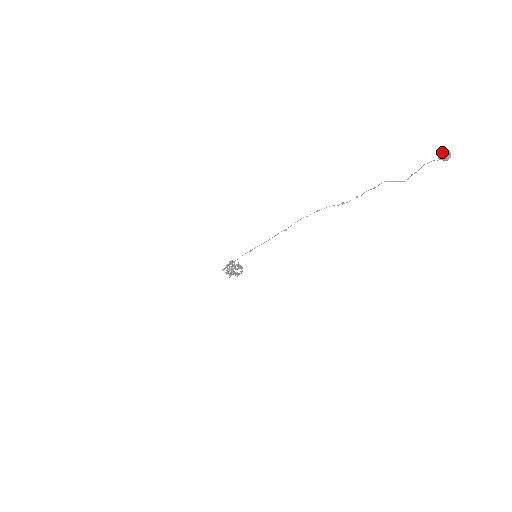
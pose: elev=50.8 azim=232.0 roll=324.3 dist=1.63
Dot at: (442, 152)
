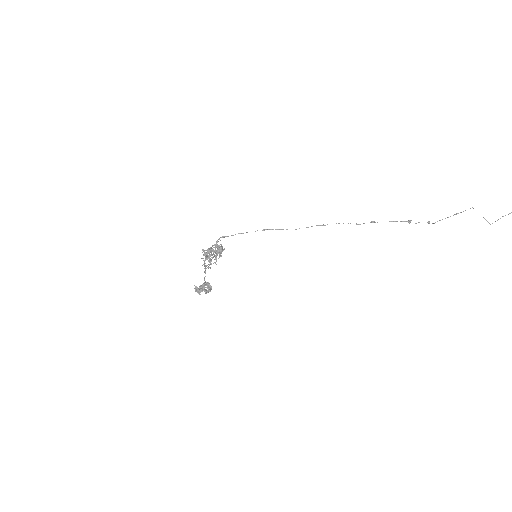
Dot at: out of frame
